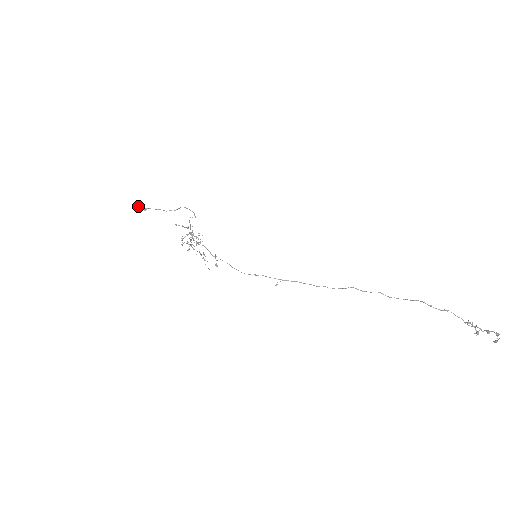
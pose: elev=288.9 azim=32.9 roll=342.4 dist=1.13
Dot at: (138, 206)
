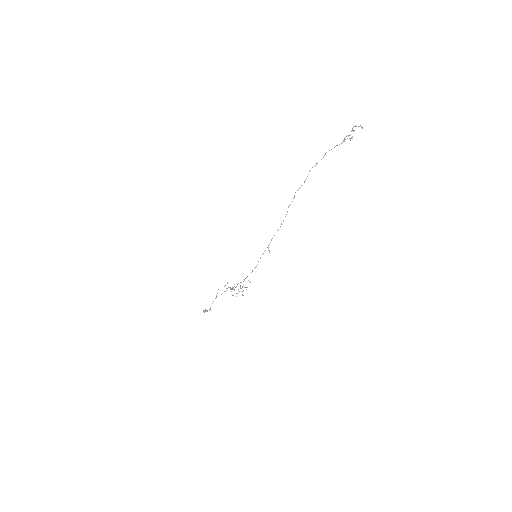
Dot at: occluded
